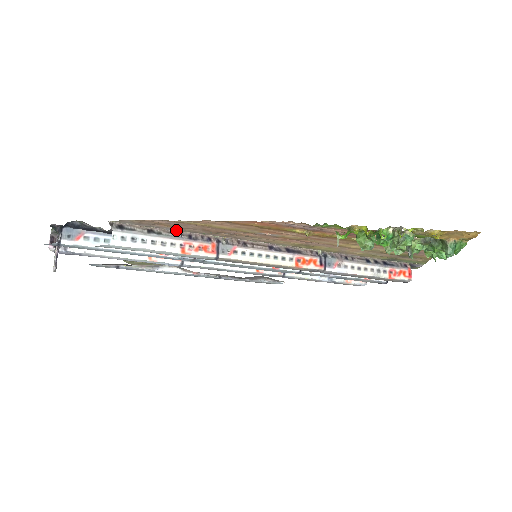
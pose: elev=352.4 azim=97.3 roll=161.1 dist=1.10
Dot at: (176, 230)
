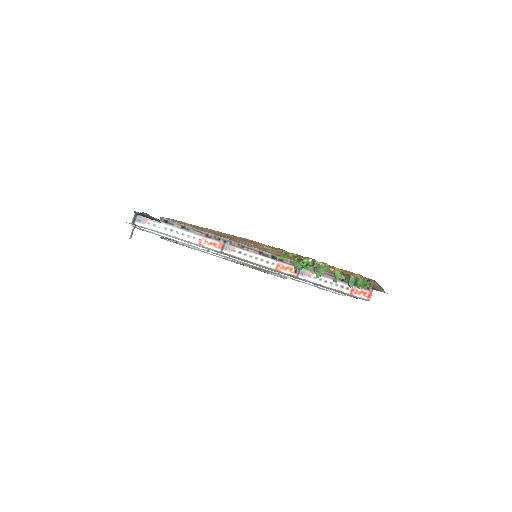
Dot at: (199, 229)
